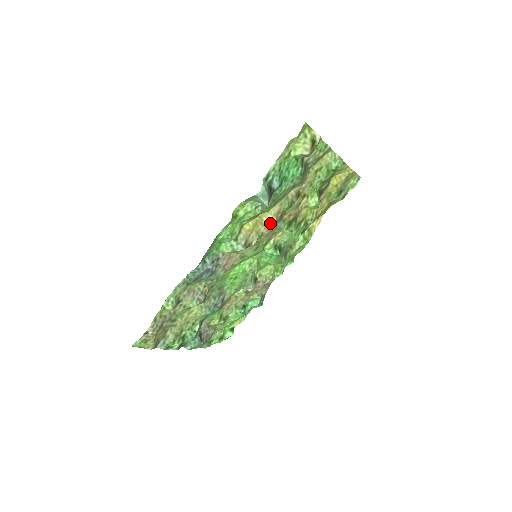
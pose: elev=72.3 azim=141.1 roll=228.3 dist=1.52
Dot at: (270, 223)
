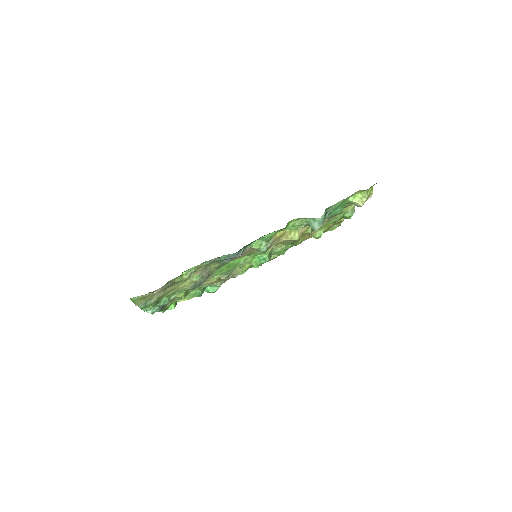
Dot at: (294, 239)
